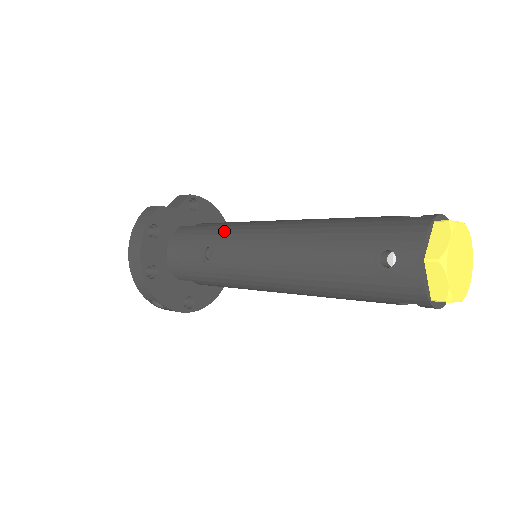
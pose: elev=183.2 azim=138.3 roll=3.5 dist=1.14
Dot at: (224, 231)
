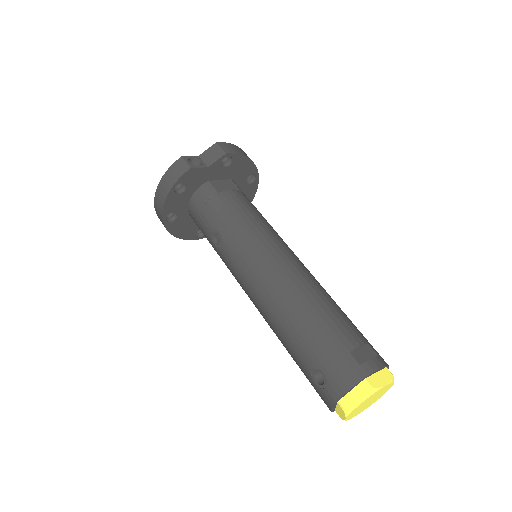
Dot at: (235, 232)
